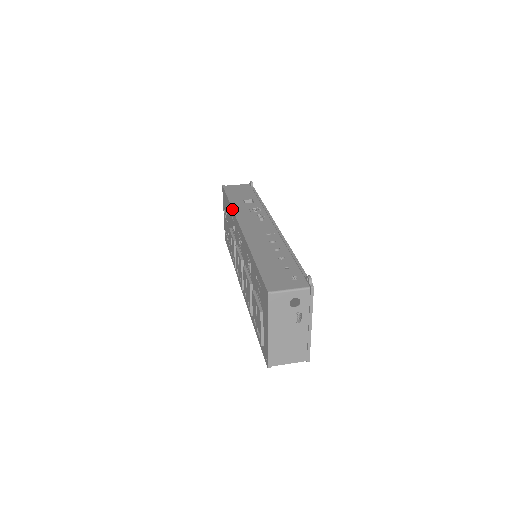
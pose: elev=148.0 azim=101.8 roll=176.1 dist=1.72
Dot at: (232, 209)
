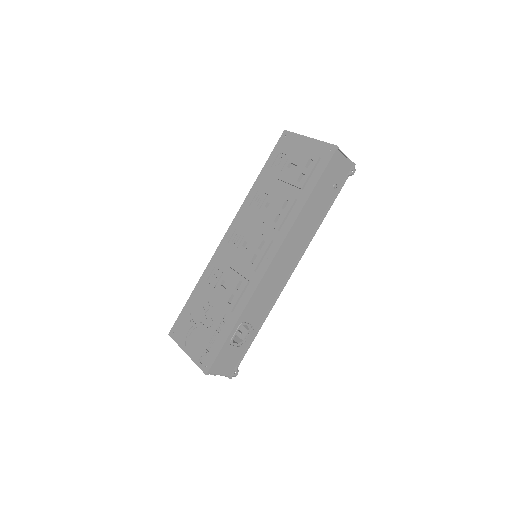
Dot at: (205, 269)
